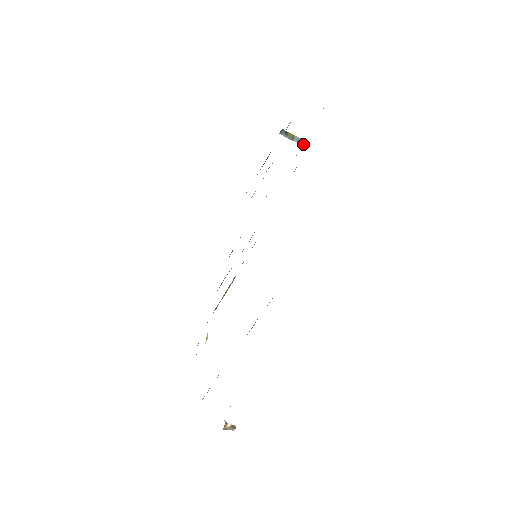
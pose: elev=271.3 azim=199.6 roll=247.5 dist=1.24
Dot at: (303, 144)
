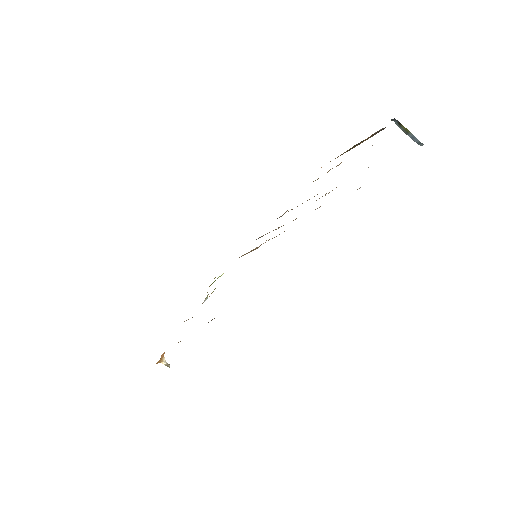
Dot at: (420, 144)
